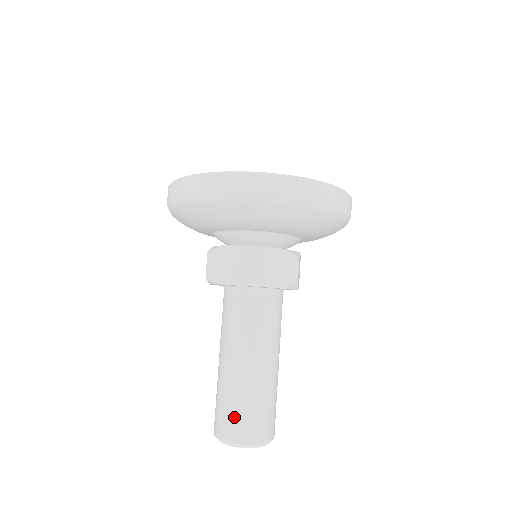
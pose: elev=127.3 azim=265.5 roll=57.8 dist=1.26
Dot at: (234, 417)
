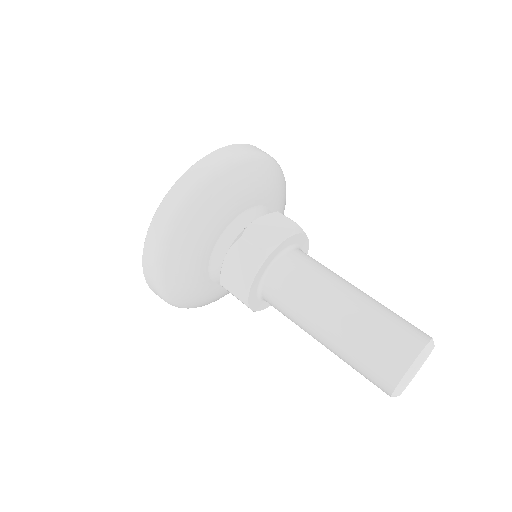
Dot at: (381, 351)
